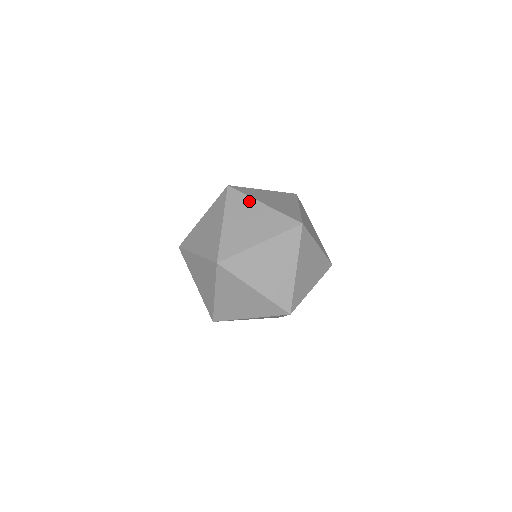
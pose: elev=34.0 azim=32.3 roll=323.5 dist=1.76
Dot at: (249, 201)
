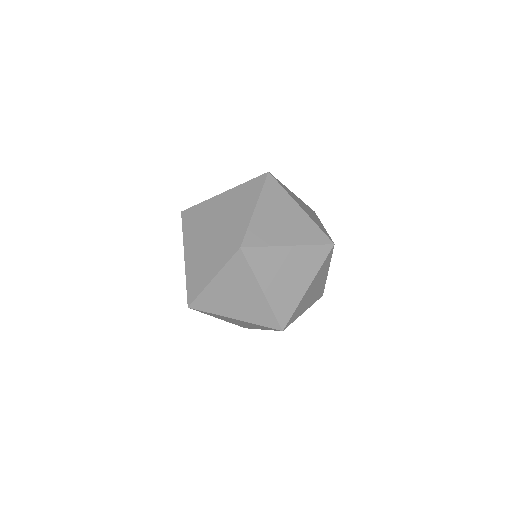
Dot at: (198, 228)
